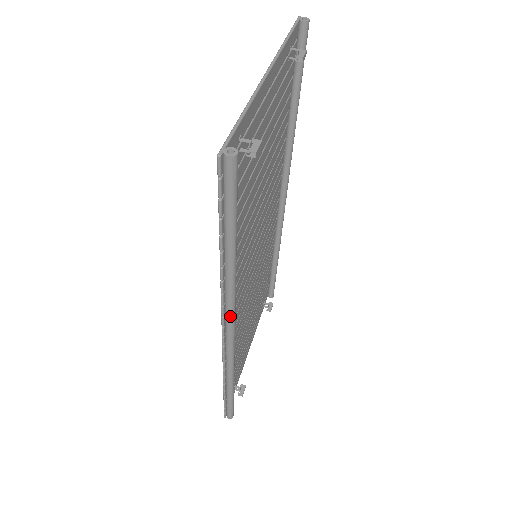
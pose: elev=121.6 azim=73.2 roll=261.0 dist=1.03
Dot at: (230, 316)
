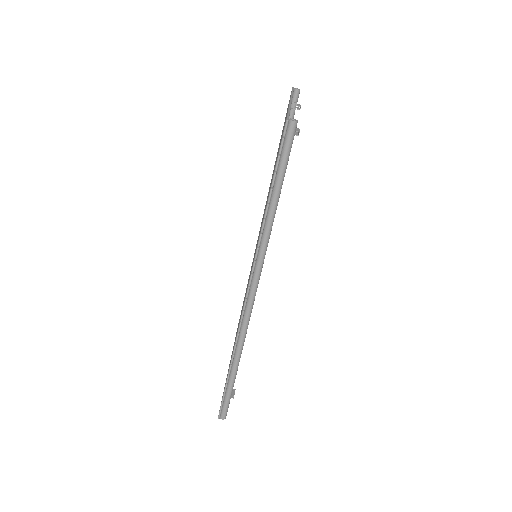
Dot at: (258, 273)
